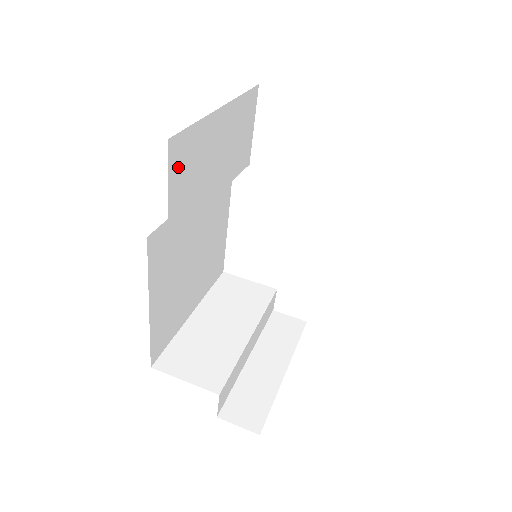
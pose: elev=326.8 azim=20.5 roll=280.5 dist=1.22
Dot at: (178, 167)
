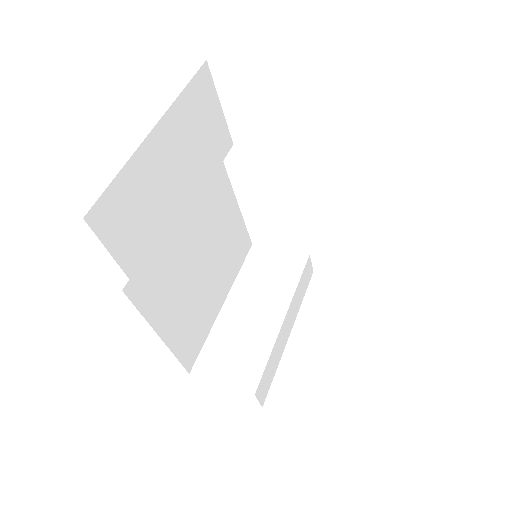
Dot at: (116, 228)
